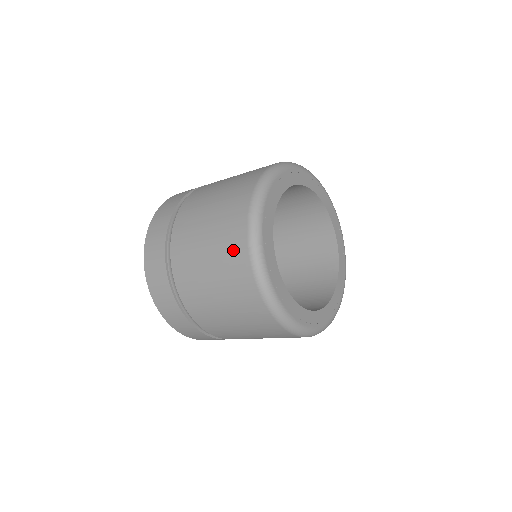
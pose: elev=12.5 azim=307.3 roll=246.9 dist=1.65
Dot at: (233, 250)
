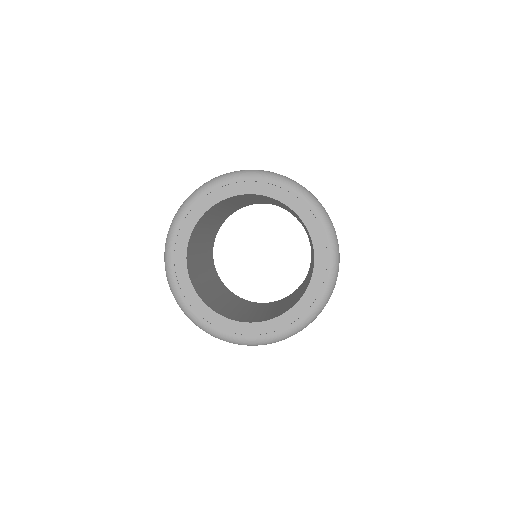
Dot at: occluded
